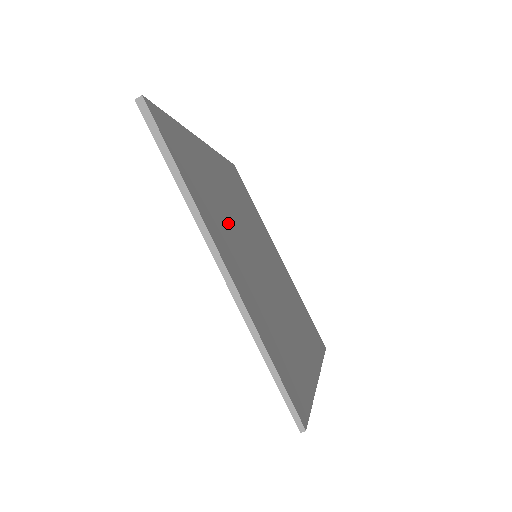
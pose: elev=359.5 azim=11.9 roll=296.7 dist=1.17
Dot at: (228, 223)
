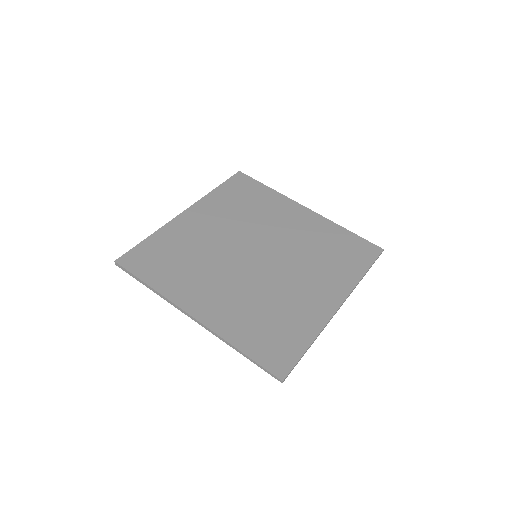
Dot at: (210, 269)
